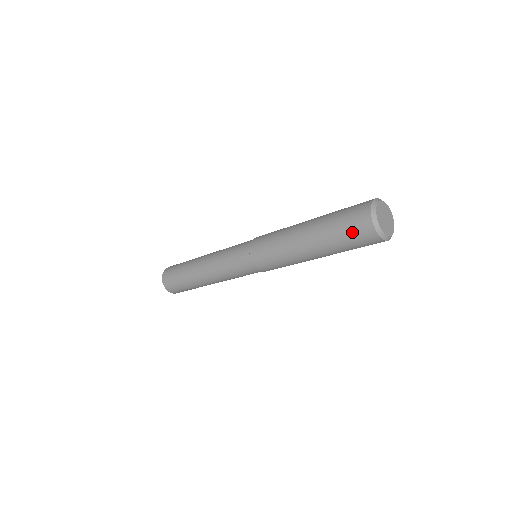
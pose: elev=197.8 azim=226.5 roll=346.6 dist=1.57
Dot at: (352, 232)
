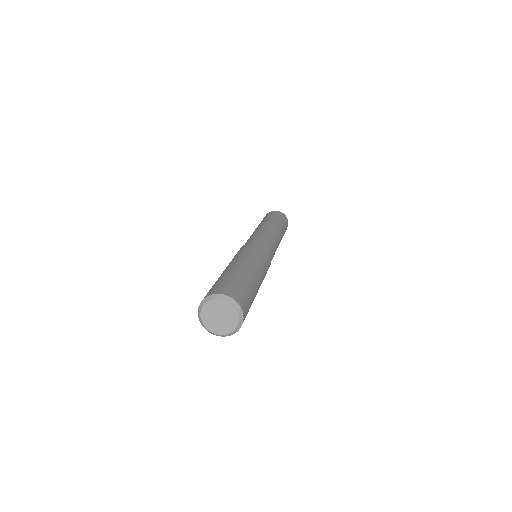
Dot at: occluded
